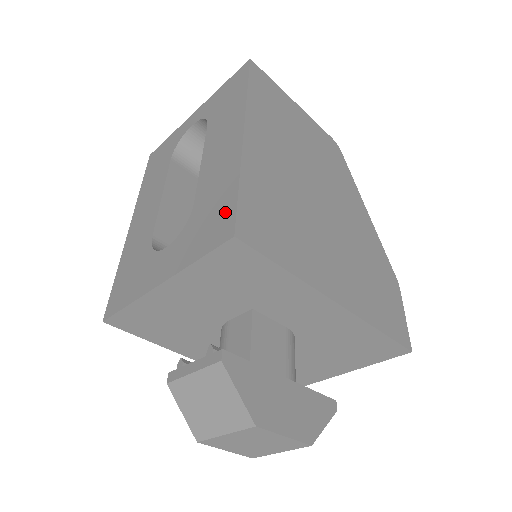
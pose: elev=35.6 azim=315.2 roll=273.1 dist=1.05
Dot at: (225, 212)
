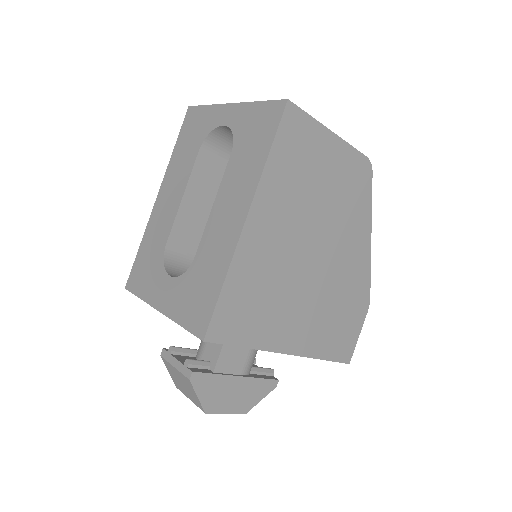
Dot at: (206, 305)
